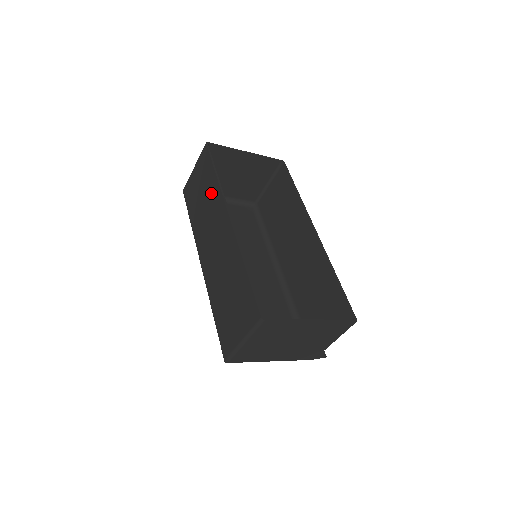
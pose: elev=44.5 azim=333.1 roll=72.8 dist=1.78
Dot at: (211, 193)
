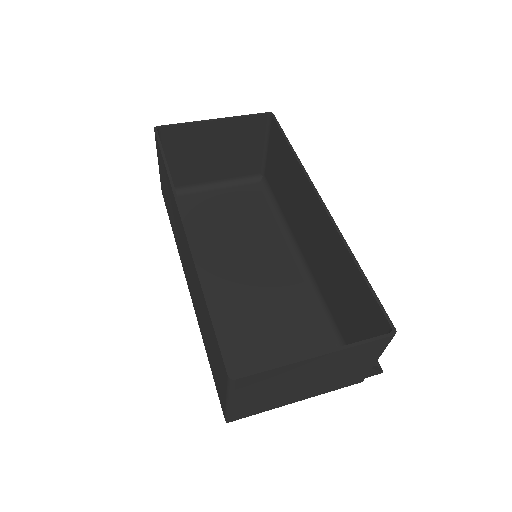
Dot at: (170, 195)
